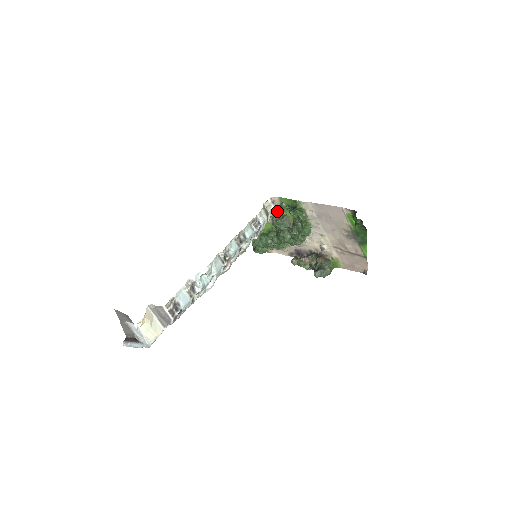
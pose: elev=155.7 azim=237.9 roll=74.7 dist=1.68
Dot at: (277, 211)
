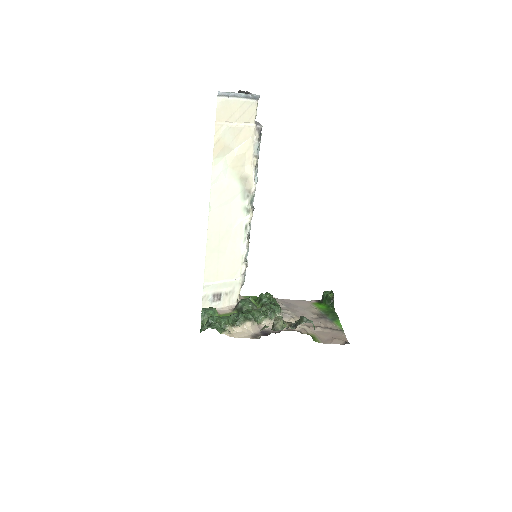
Dot at: occluded
